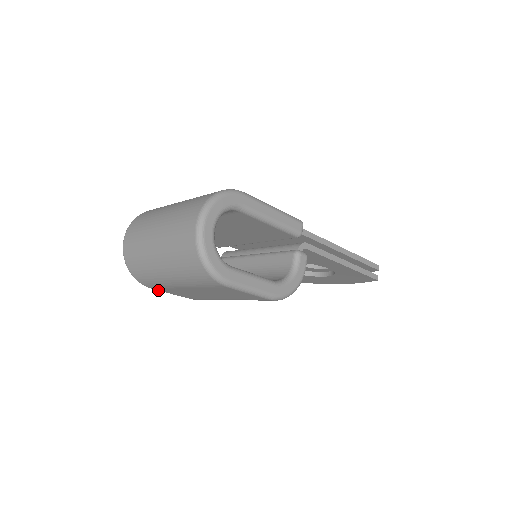
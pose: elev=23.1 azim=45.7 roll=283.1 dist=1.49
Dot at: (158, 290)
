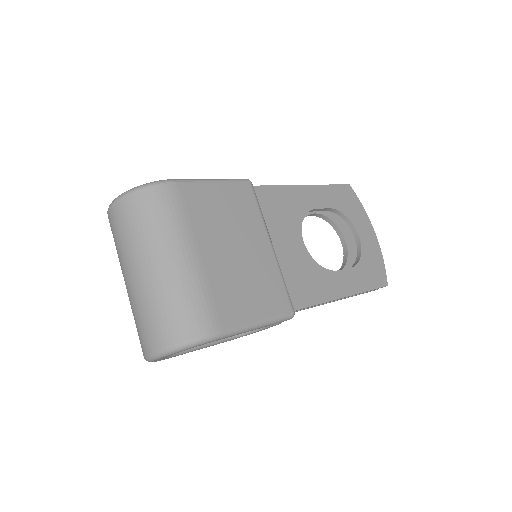
Dot at: occluded
